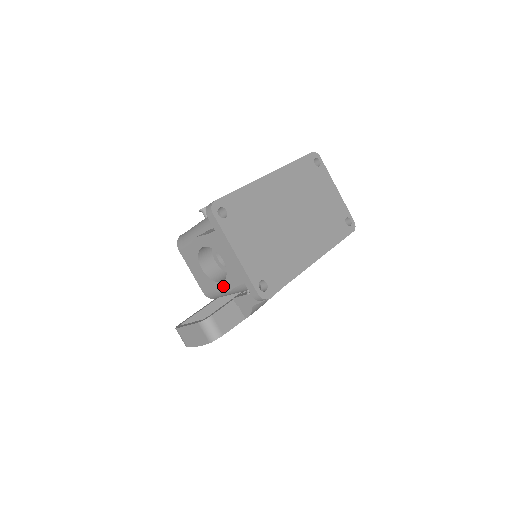
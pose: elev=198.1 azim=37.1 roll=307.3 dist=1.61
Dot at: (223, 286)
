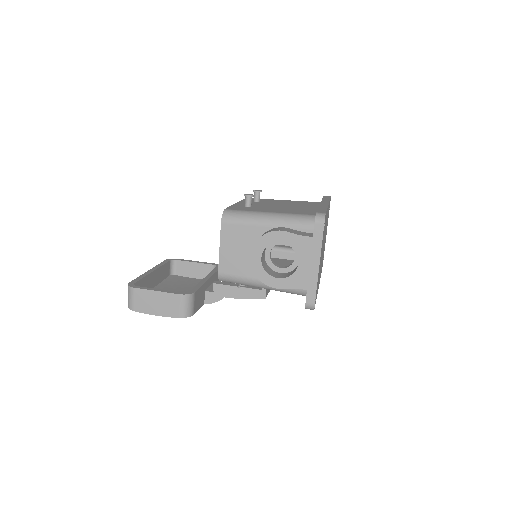
Dot at: (276, 282)
